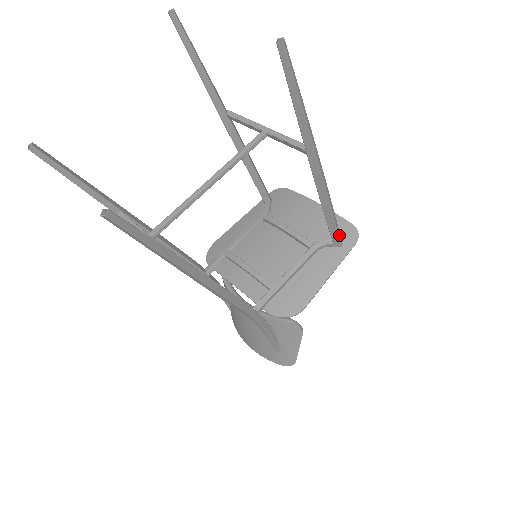
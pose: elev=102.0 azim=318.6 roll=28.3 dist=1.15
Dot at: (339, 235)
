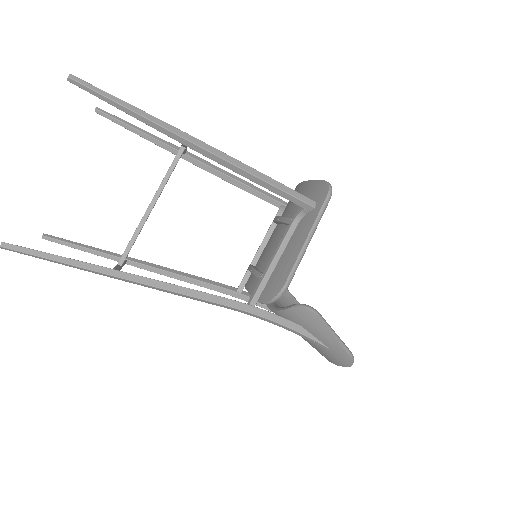
Dot at: (300, 197)
